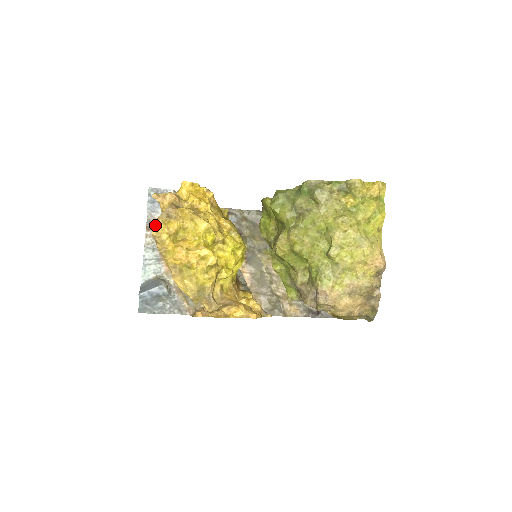
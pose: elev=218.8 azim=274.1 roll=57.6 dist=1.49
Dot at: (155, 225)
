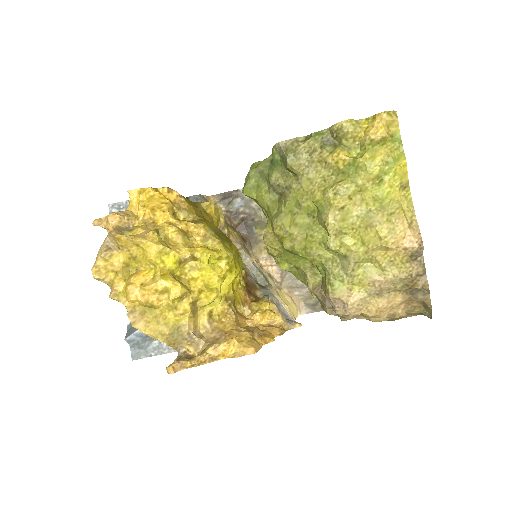
Dot at: (93, 266)
